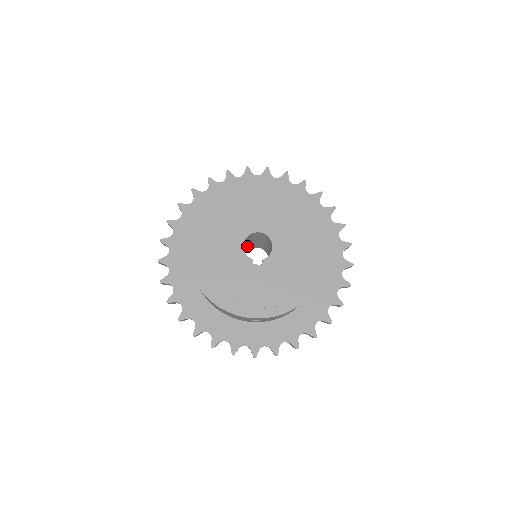
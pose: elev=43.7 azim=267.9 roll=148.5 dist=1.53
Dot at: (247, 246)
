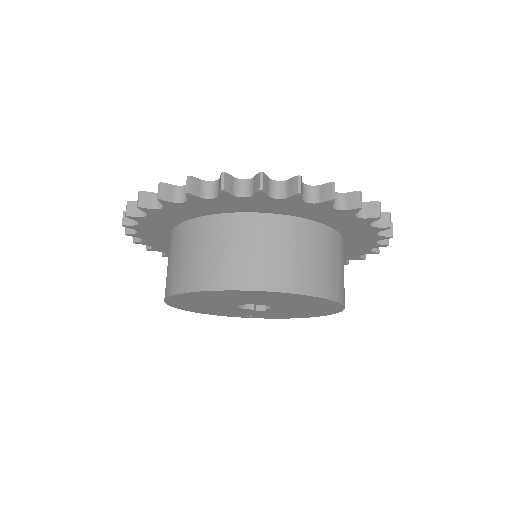
Dot at: occluded
